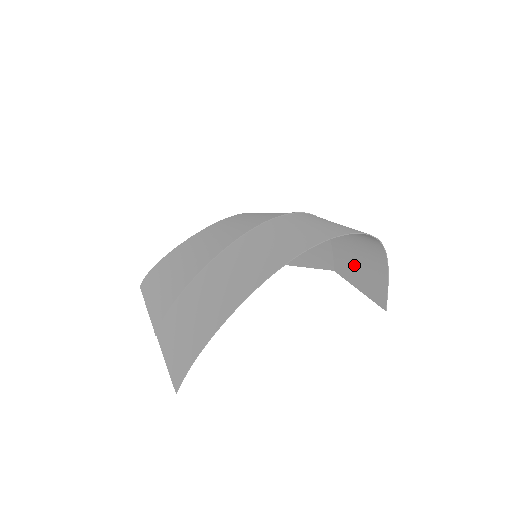
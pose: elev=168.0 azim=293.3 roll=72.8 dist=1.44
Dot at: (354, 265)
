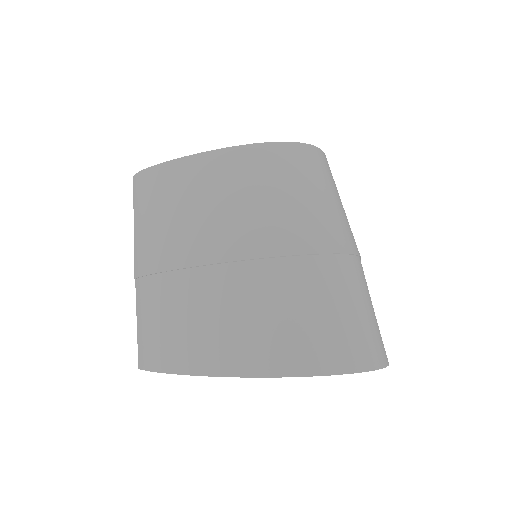
Dot at: occluded
